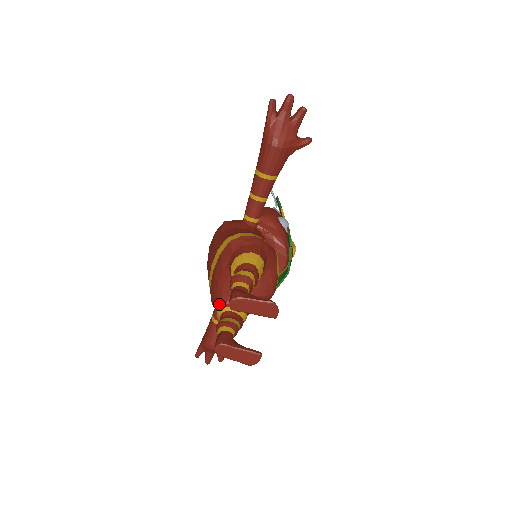
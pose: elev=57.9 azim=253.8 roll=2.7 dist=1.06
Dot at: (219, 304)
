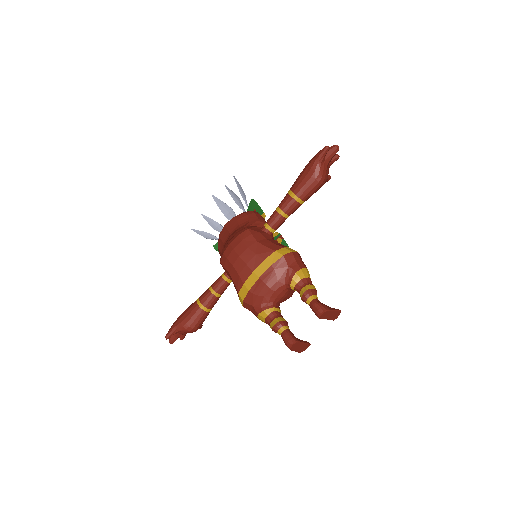
Dot at: (264, 305)
